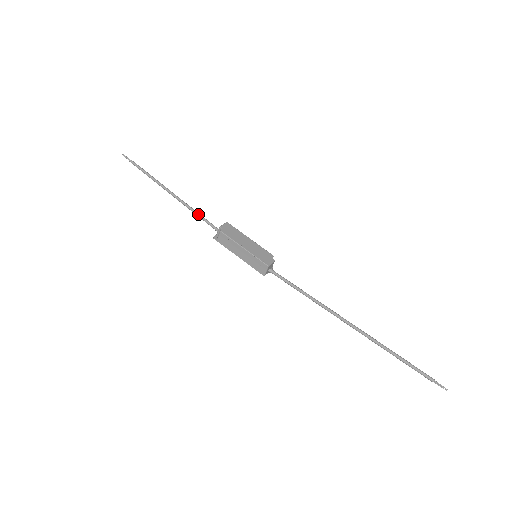
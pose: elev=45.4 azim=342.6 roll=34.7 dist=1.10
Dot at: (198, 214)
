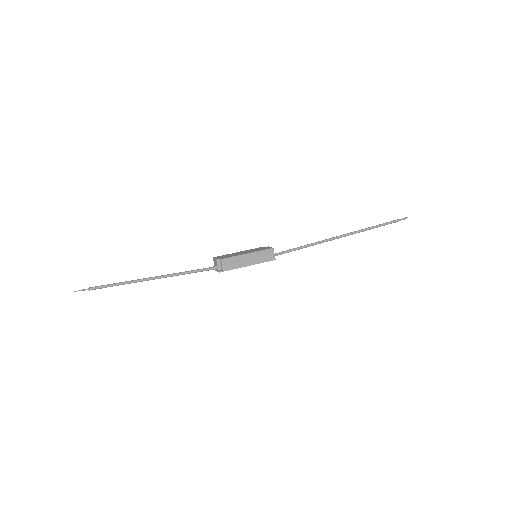
Dot at: (189, 271)
